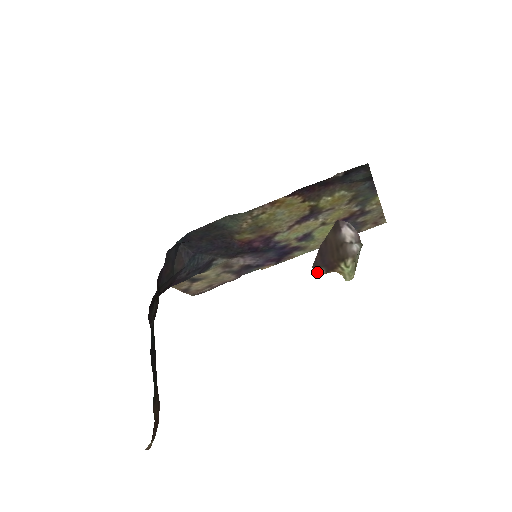
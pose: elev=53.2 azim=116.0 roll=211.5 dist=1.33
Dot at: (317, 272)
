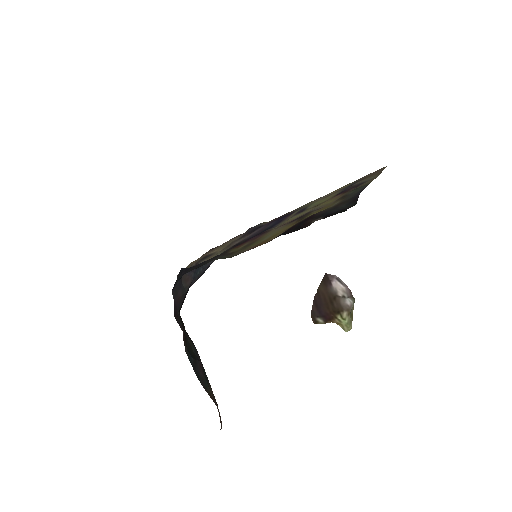
Dot at: (316, 321)
